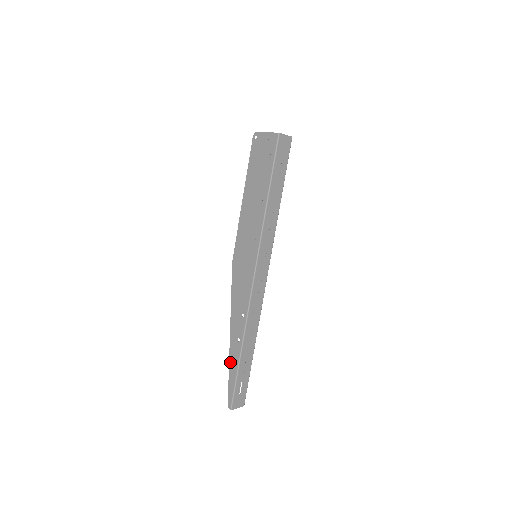
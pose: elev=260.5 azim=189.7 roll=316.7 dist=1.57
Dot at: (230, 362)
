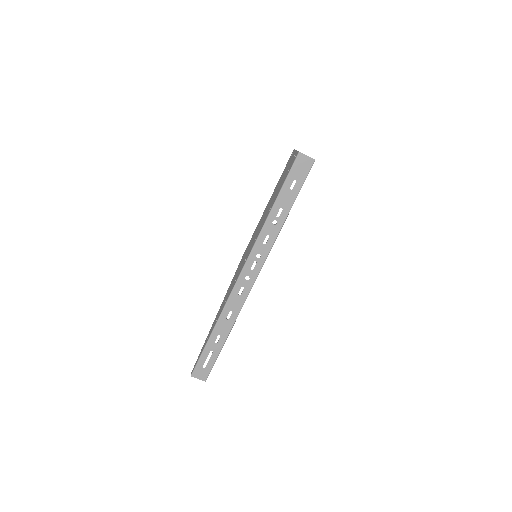
Dot at: (207, 337)
